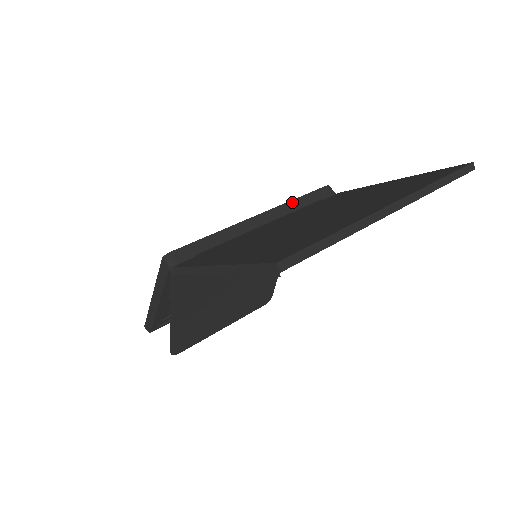
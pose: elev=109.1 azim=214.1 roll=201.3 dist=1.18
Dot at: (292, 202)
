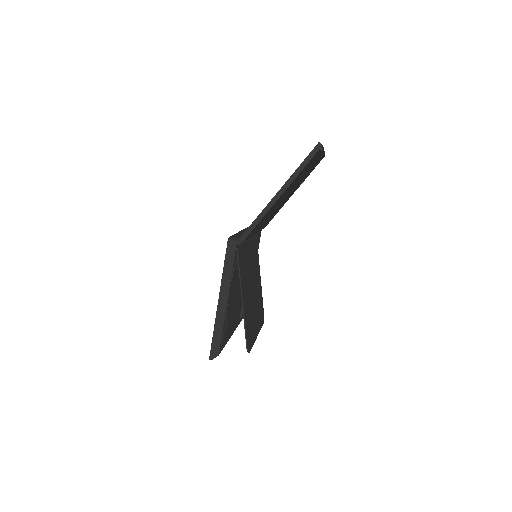
Dot at: occluded
